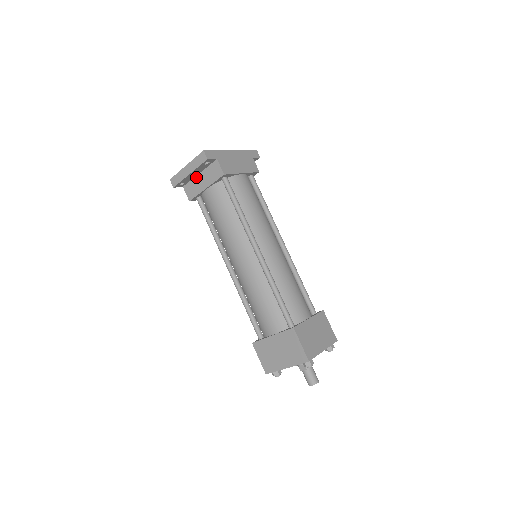
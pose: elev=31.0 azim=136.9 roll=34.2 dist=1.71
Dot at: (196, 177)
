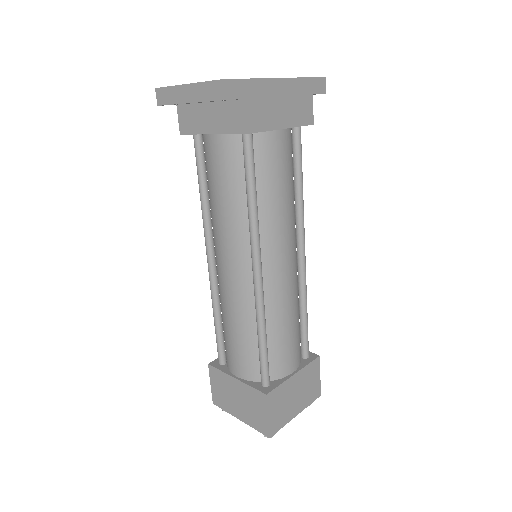
Dot at: (201, 104)
